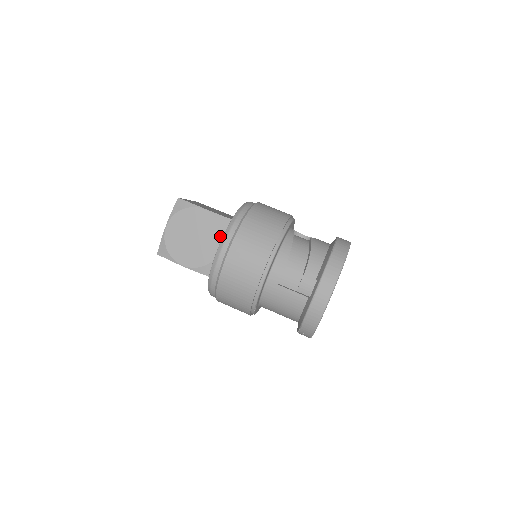
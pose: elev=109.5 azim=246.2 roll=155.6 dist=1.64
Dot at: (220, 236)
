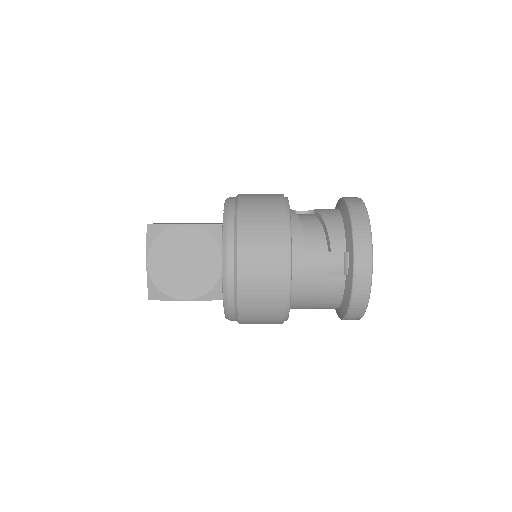
Dot at: (216, 248)
